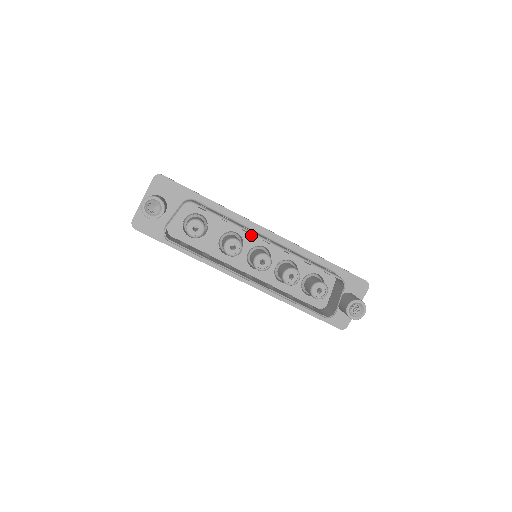
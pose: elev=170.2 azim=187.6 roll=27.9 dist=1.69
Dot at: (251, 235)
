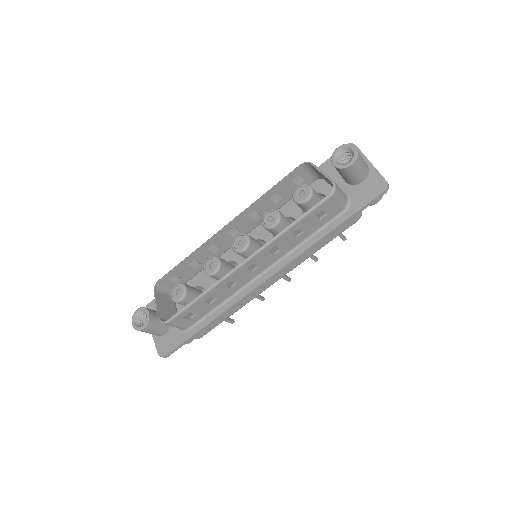
Dot at: occluded
